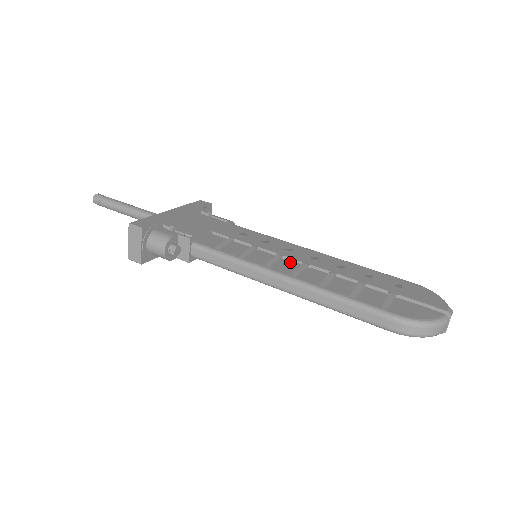
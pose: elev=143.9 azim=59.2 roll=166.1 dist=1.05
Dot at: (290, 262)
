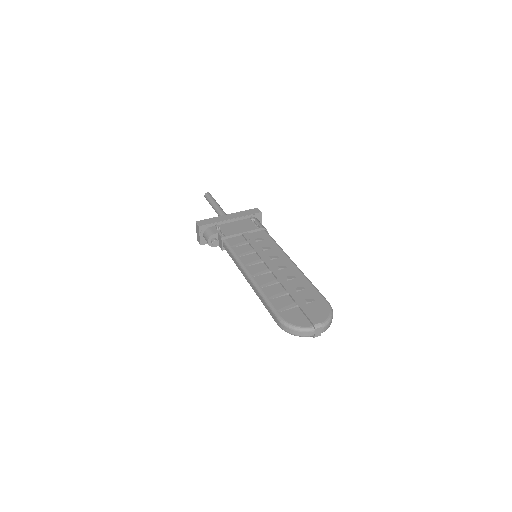
Dot at: (264, 266)
